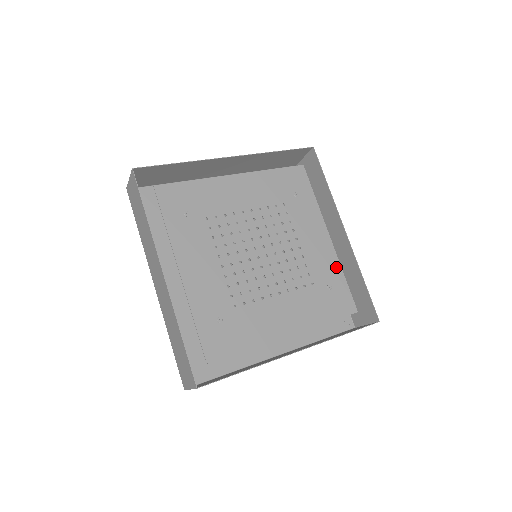
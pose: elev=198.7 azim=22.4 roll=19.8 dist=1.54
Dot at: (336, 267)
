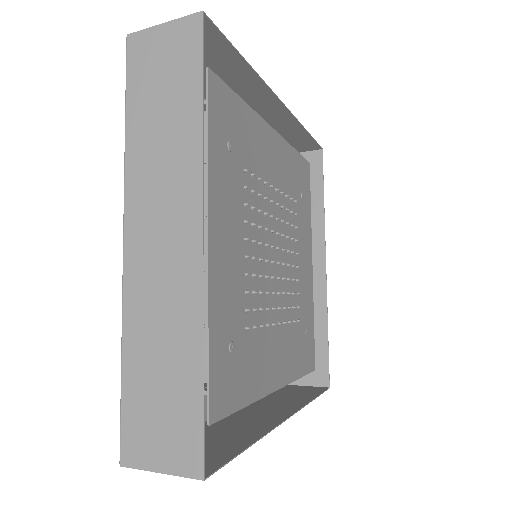
Dot at: (311, 306)
